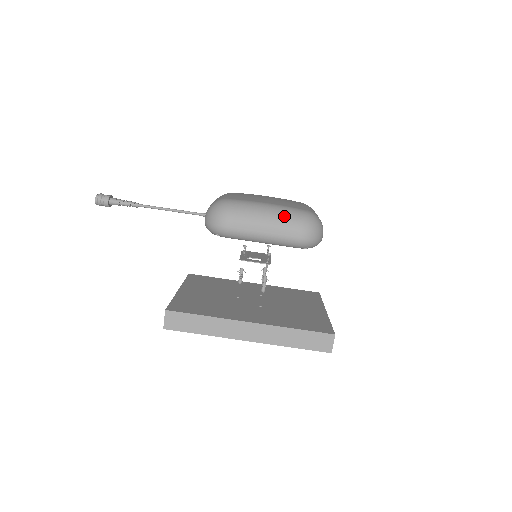
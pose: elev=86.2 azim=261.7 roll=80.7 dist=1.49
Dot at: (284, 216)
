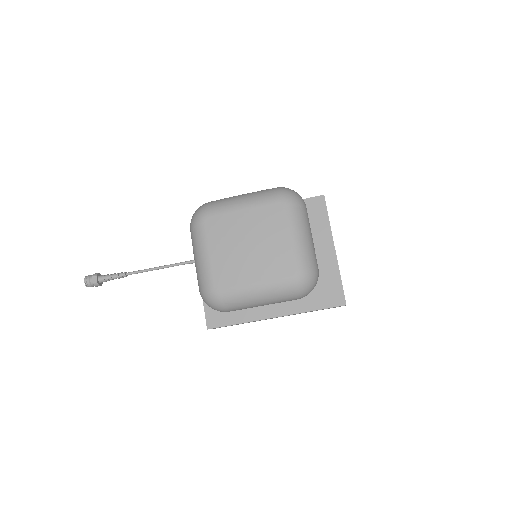
Dot at: (277, 296)
